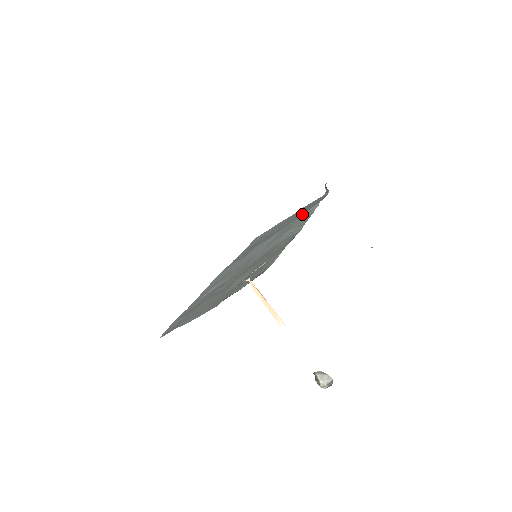
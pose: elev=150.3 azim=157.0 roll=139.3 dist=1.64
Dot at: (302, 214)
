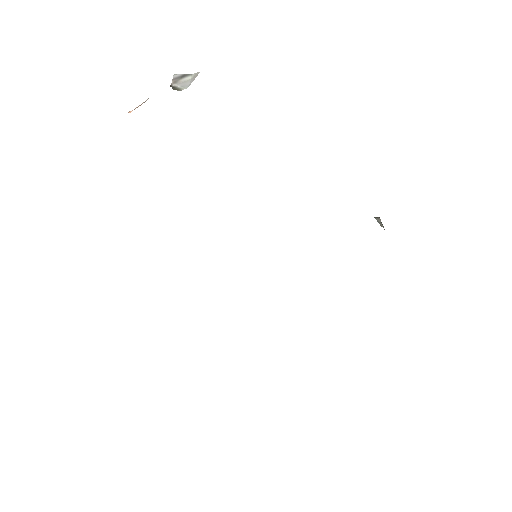
Dot at: occluded
